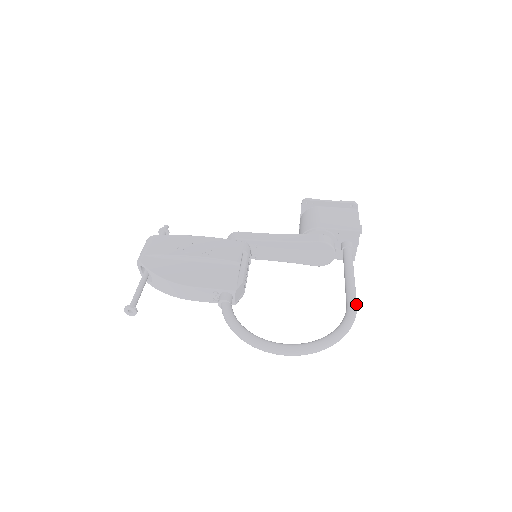
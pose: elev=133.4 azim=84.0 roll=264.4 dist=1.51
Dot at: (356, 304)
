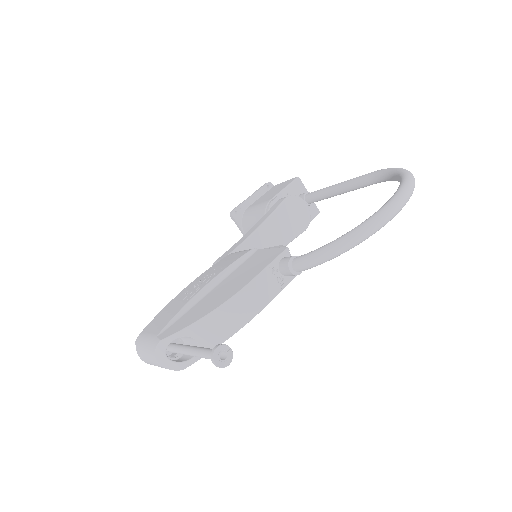
Dot at: occluded
